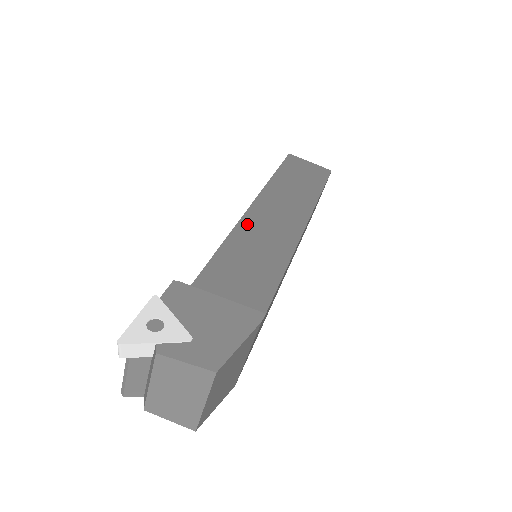
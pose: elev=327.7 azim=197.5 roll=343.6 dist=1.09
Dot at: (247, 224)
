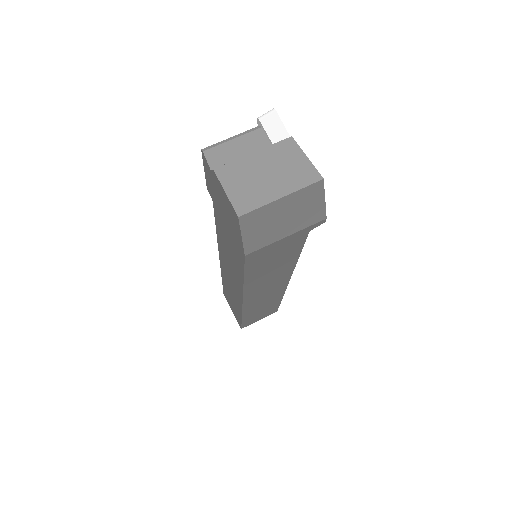
Dot at: occluded
